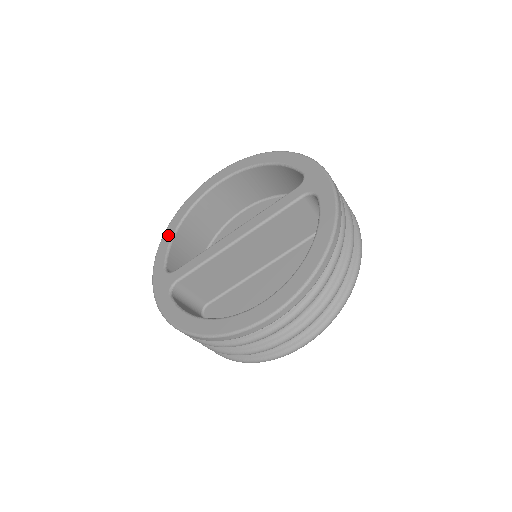
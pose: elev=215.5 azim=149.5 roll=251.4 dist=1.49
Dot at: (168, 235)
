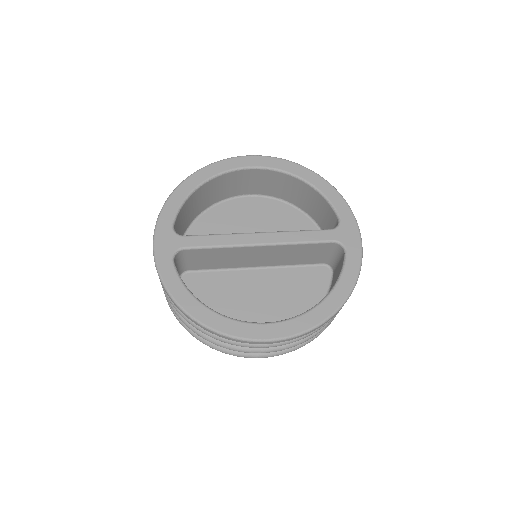
Dot at: (185, 190)
